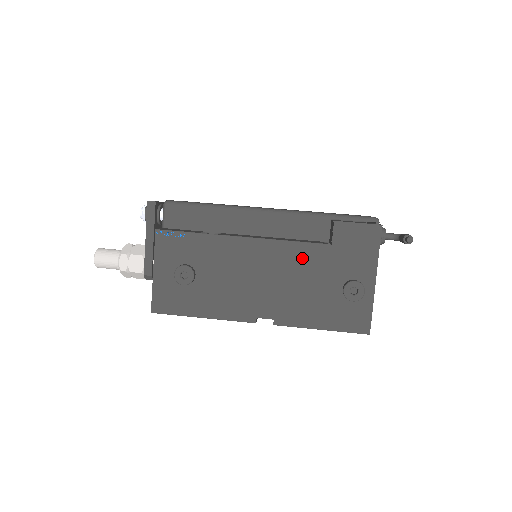
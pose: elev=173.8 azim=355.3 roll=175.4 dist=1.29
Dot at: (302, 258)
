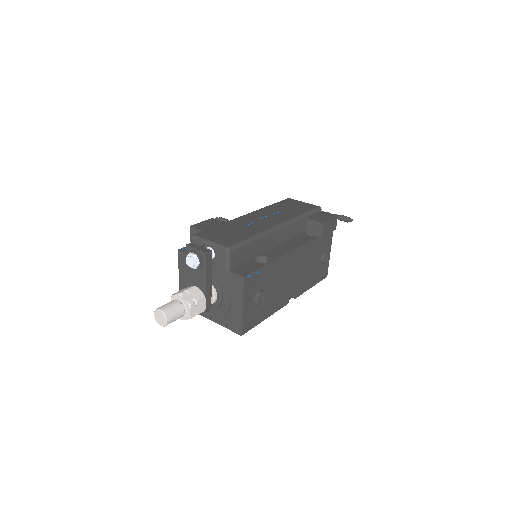
Dot at: (308, 252)
